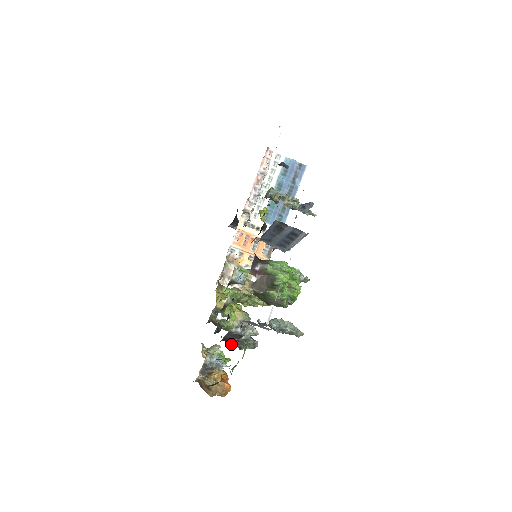
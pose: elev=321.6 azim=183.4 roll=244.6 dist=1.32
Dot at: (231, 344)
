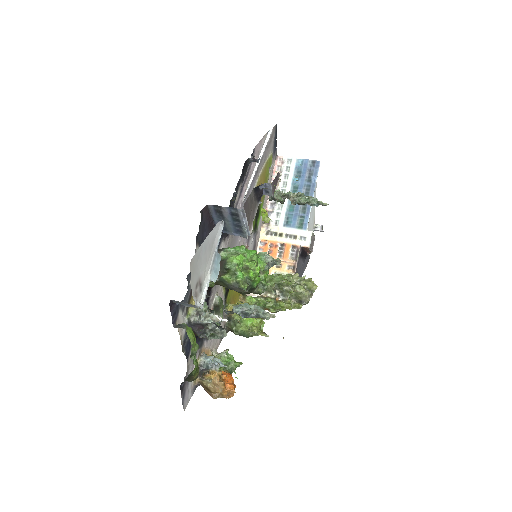
Dot at: (198, 335)
